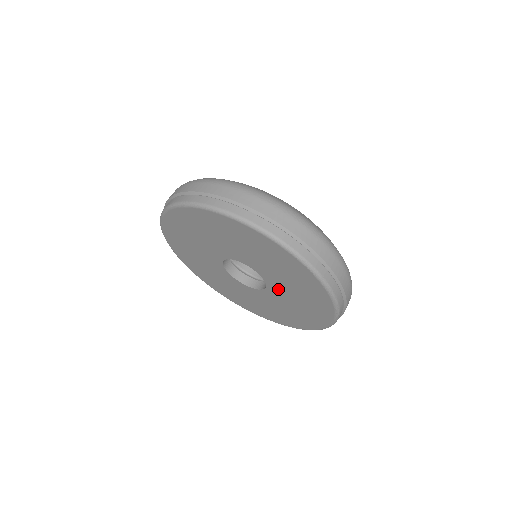
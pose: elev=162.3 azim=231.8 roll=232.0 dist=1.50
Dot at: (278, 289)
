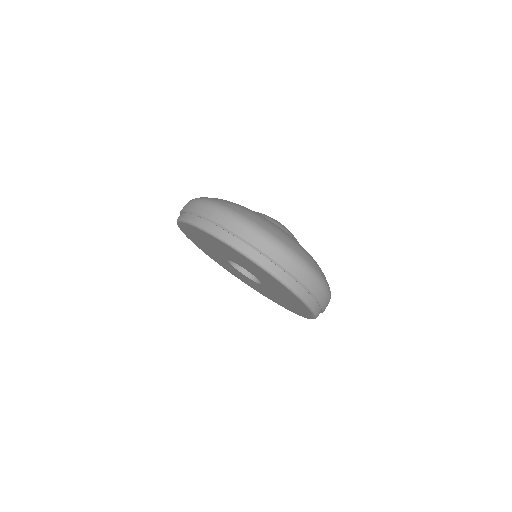
Dot at: (271, 290)
